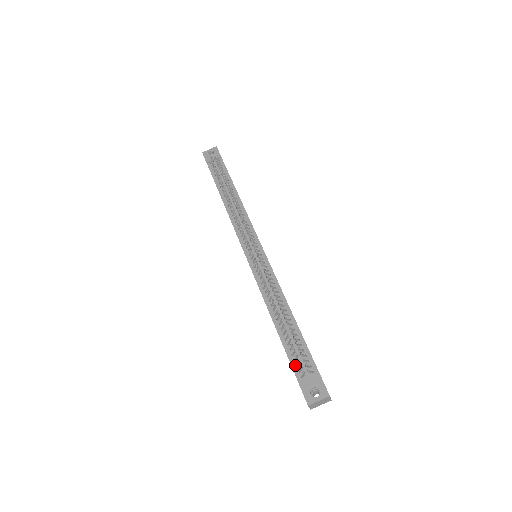
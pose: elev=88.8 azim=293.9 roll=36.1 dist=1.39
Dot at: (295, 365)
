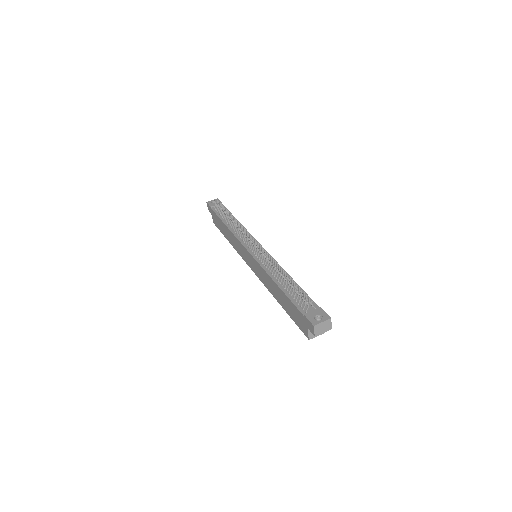
Dot at: (299, 306)
